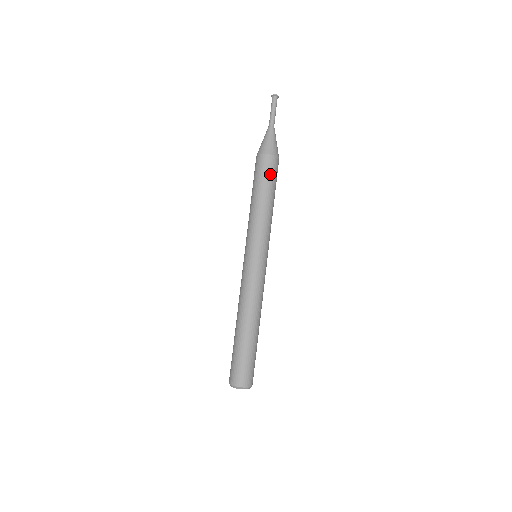
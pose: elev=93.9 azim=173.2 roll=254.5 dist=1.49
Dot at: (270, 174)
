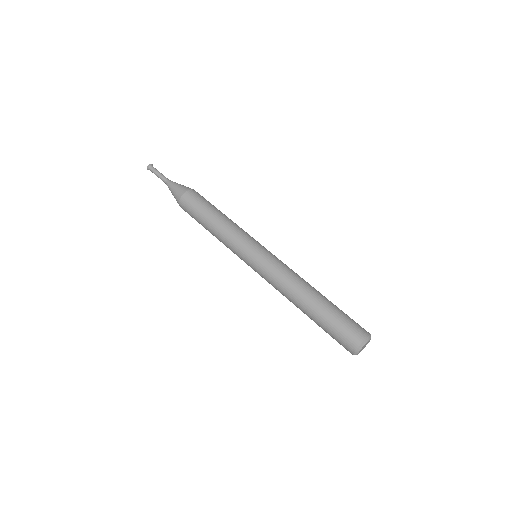
Dot at: (197, 203)
